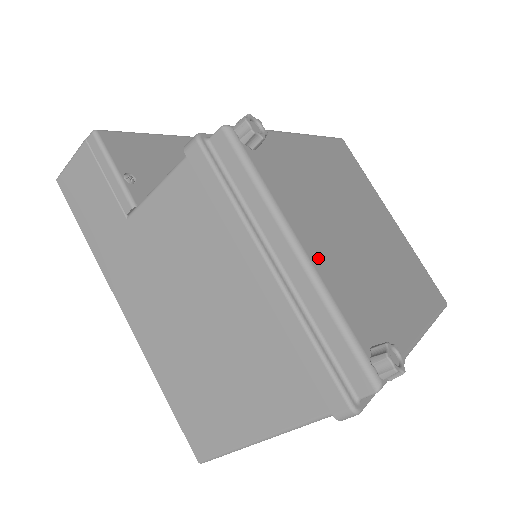
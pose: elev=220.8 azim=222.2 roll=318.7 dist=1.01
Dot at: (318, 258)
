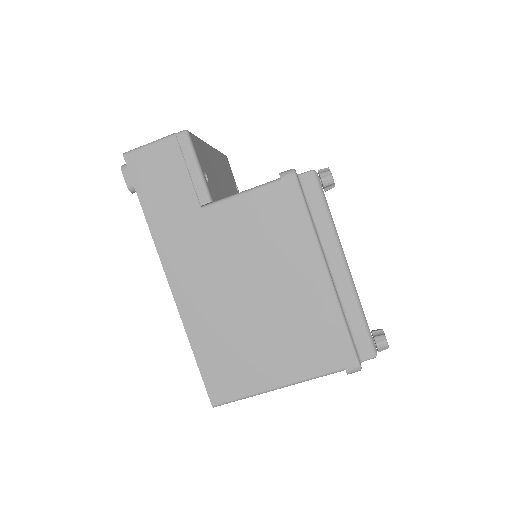
Dot at: occluded
